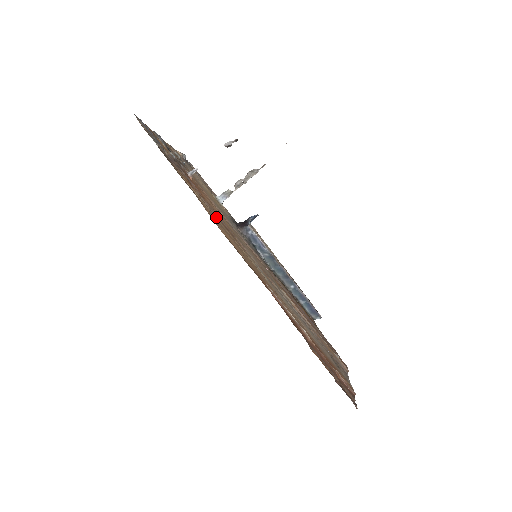
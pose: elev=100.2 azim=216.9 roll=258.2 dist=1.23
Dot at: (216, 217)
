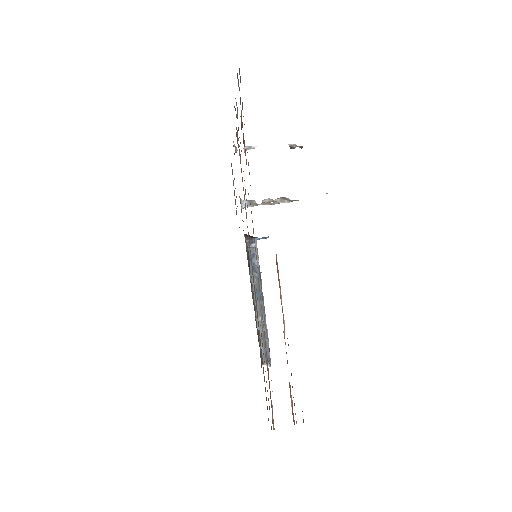
Dot at: occluded
